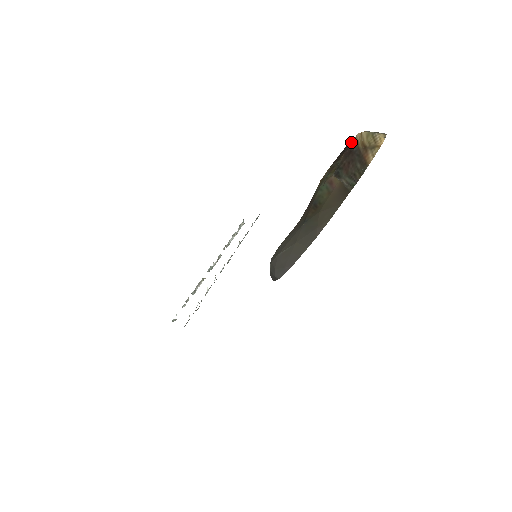
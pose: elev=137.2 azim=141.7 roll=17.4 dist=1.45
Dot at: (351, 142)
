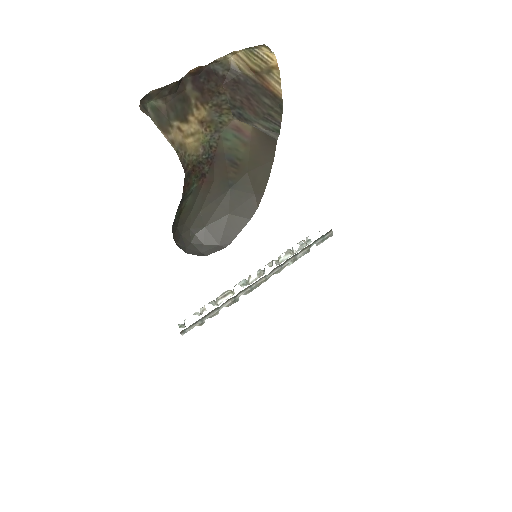
Dot at: (218, 66)
